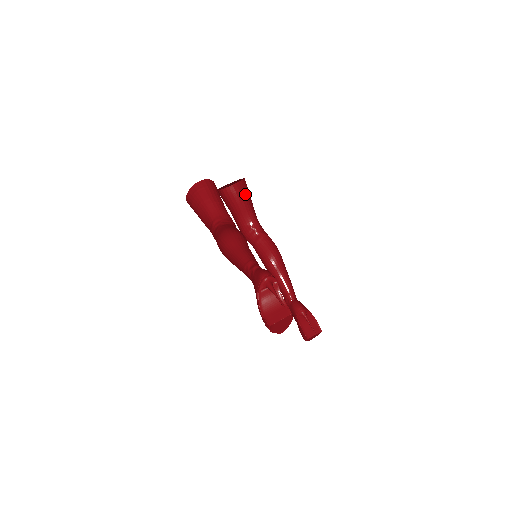
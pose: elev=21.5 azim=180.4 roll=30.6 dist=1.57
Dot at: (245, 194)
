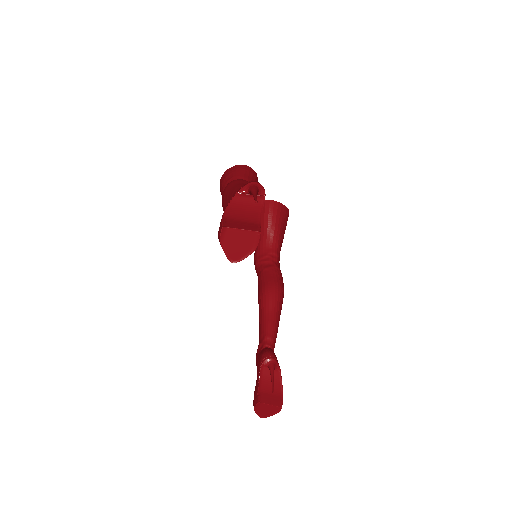
Dot at: (281, 219)
